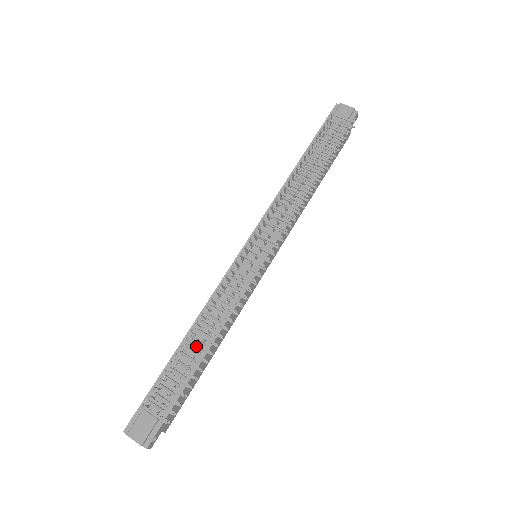
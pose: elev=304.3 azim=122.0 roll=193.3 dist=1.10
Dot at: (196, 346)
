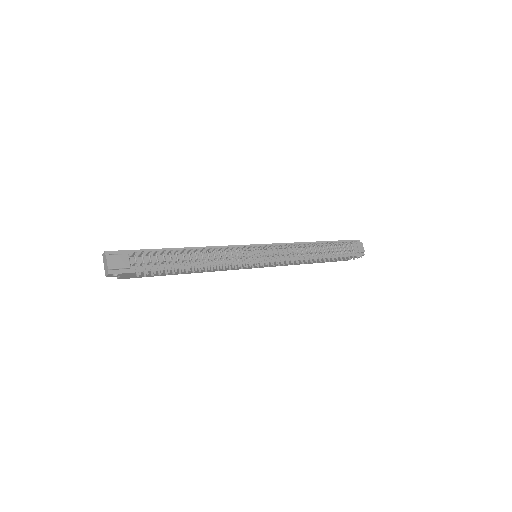
Dot at: occluded
